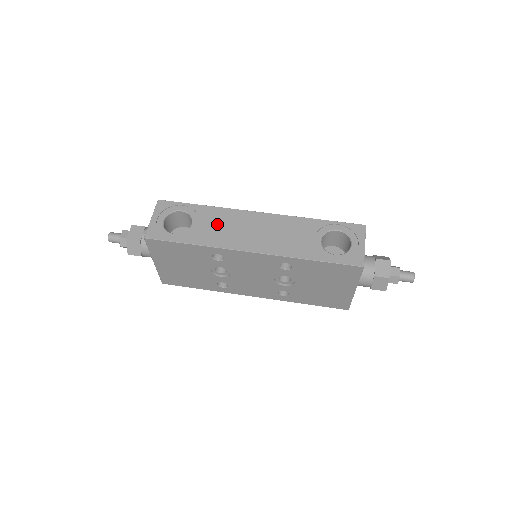
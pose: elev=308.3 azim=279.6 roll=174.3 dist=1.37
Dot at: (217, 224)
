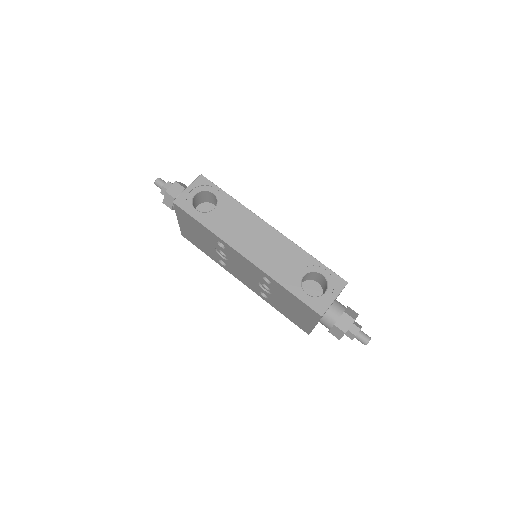
Dot at: (233, 219)
